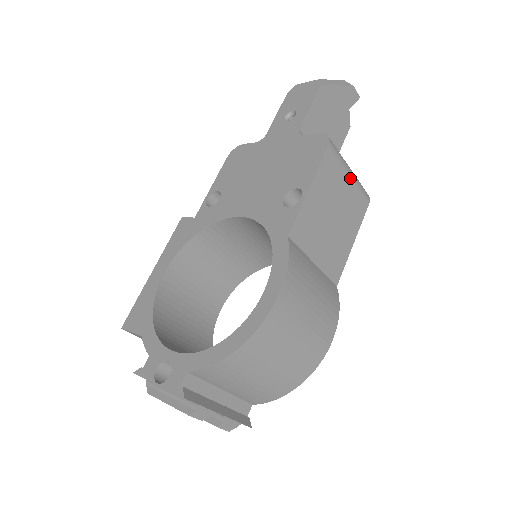
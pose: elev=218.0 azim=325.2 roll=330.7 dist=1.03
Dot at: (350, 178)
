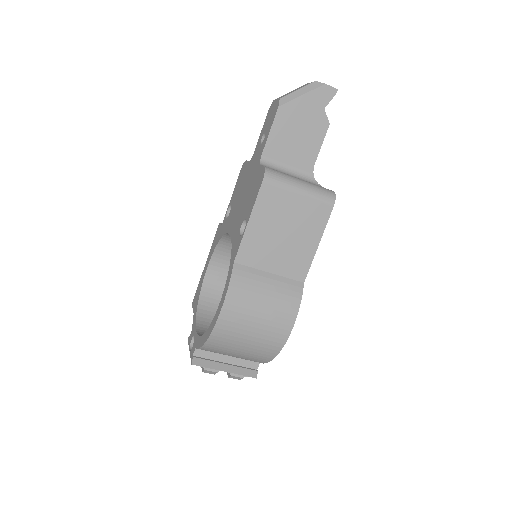
Dot at: (299, 195)
